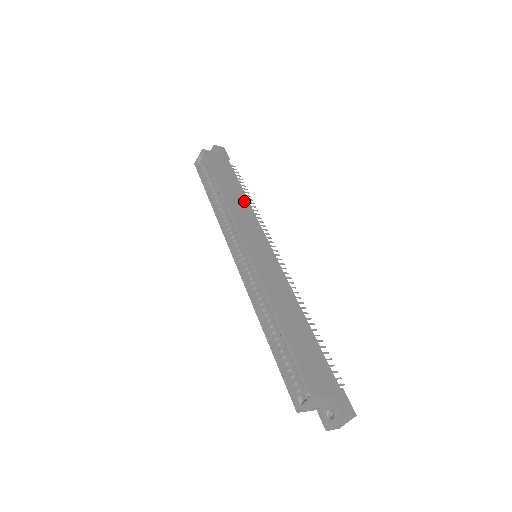
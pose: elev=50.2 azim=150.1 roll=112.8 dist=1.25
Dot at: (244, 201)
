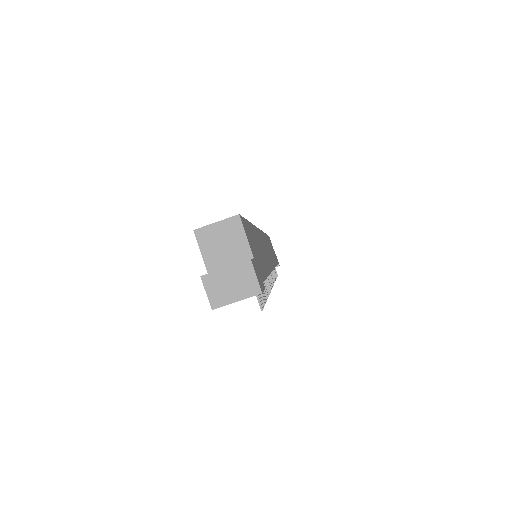
Dot at: (274, 259)
